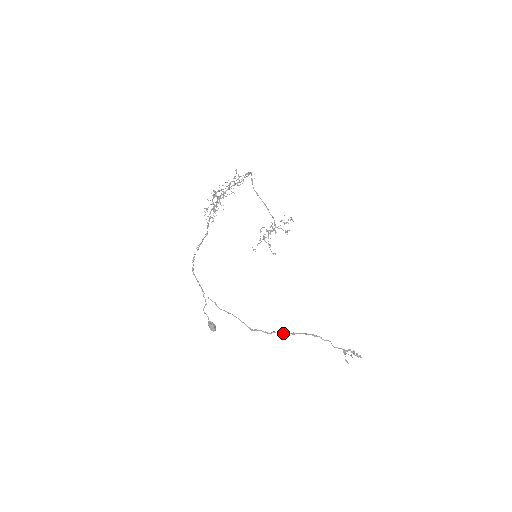
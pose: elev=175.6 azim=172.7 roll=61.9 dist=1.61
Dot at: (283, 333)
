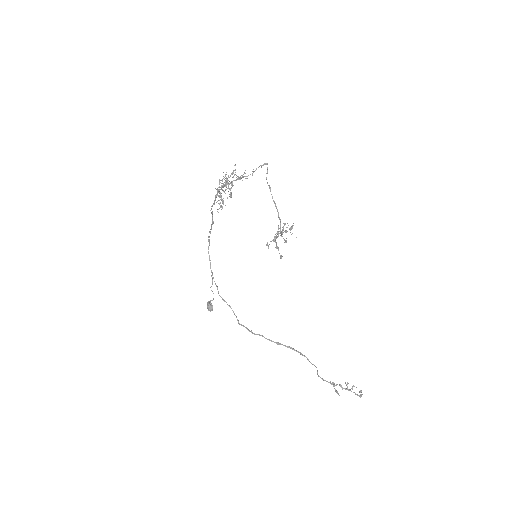
Dot at: (267, 339)
